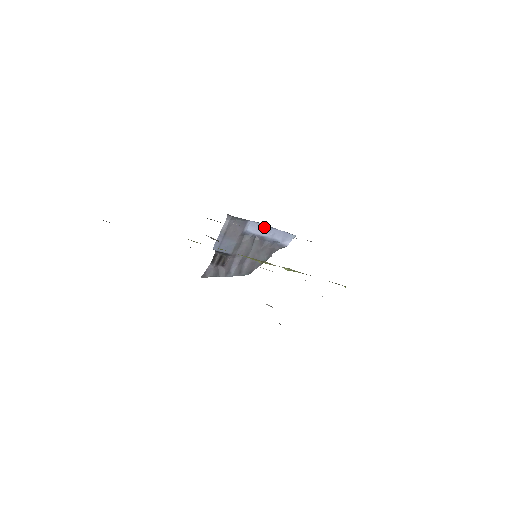
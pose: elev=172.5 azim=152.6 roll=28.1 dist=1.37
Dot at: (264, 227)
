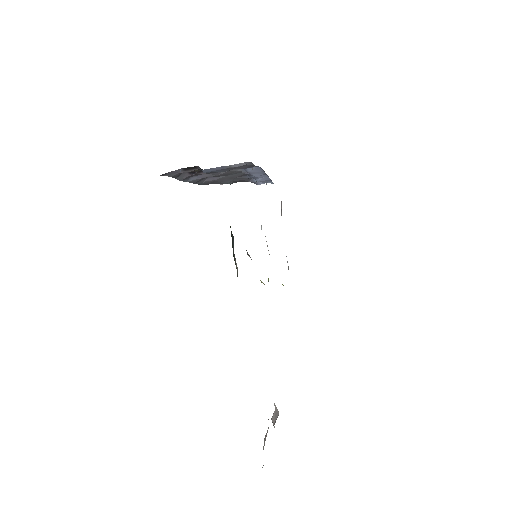
Dot at: (262, 172)
